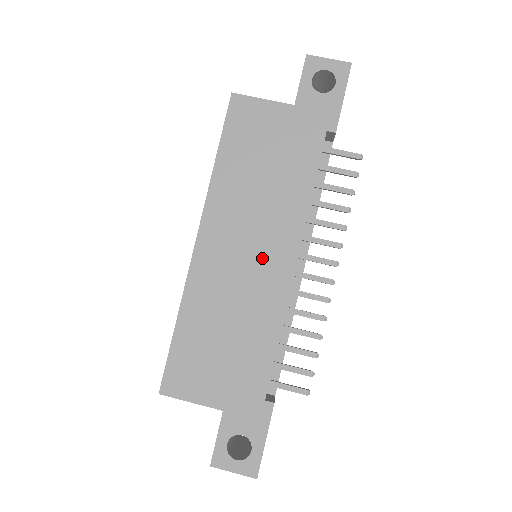
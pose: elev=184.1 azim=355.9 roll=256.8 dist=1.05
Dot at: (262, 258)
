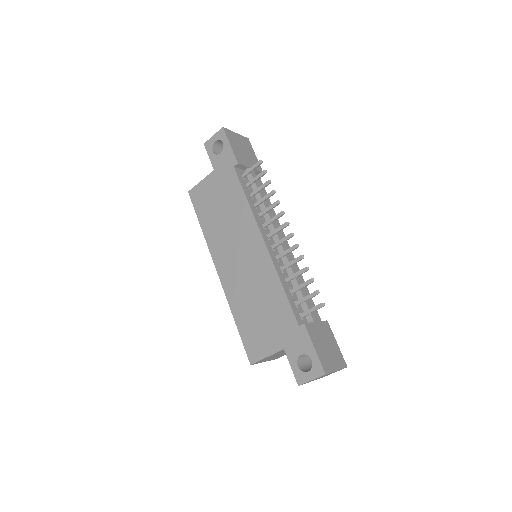
Dot at: (248, 253)
